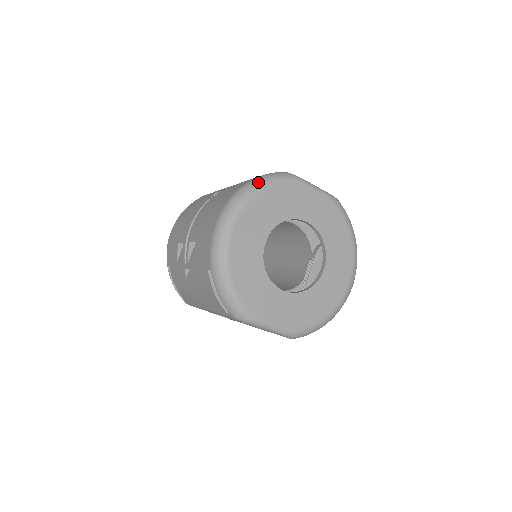
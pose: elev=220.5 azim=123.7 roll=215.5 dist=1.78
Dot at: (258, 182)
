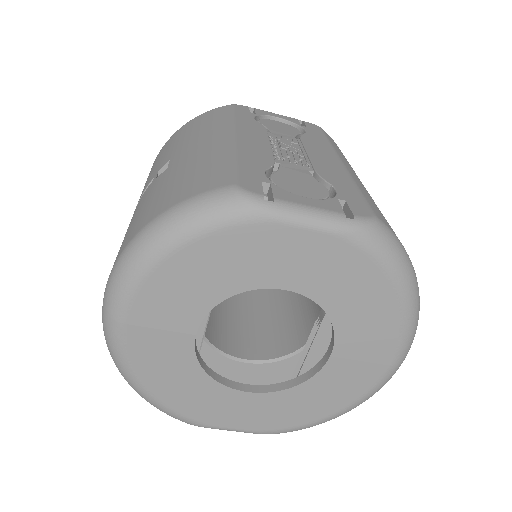
Dot at: (160, 232)
